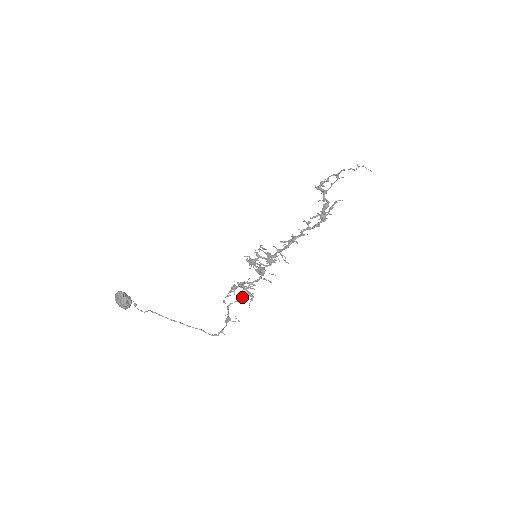
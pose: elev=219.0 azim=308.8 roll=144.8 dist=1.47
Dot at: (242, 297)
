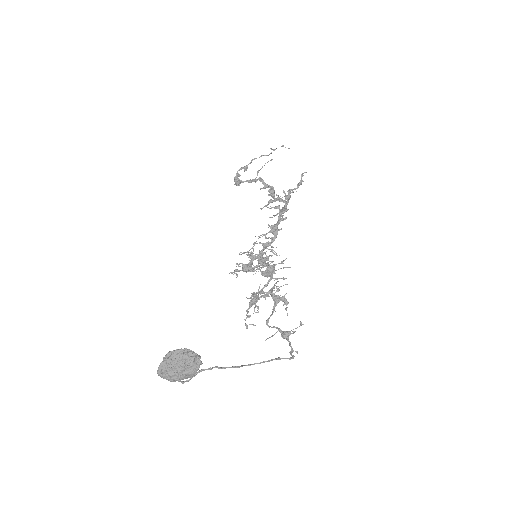
Dot at: (274, 306)
